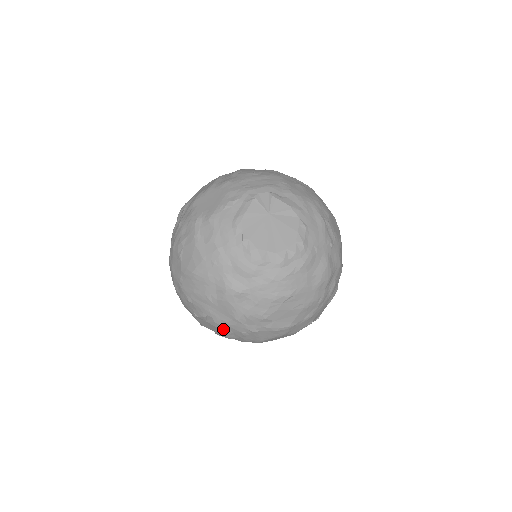
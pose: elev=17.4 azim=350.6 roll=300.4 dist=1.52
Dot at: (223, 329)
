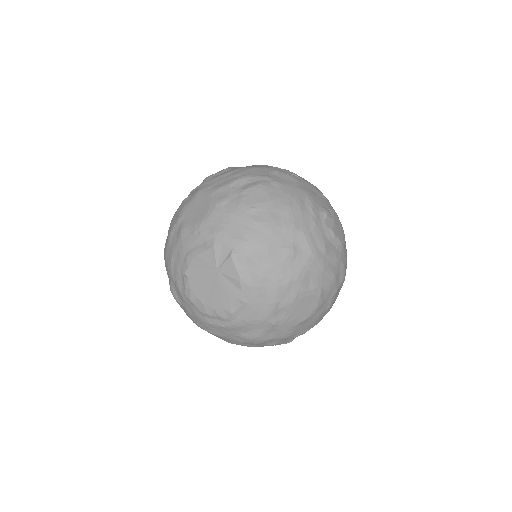
Dot at: occluded
